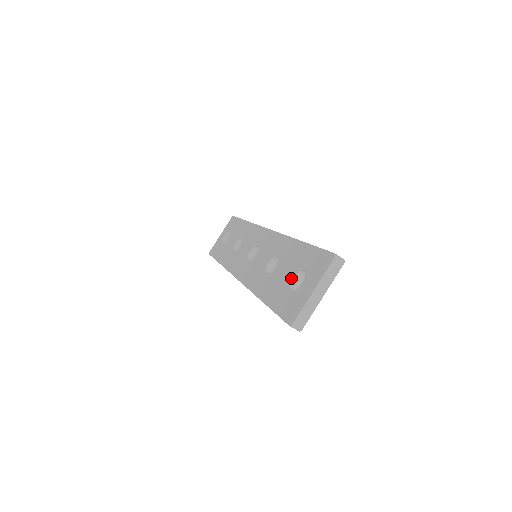
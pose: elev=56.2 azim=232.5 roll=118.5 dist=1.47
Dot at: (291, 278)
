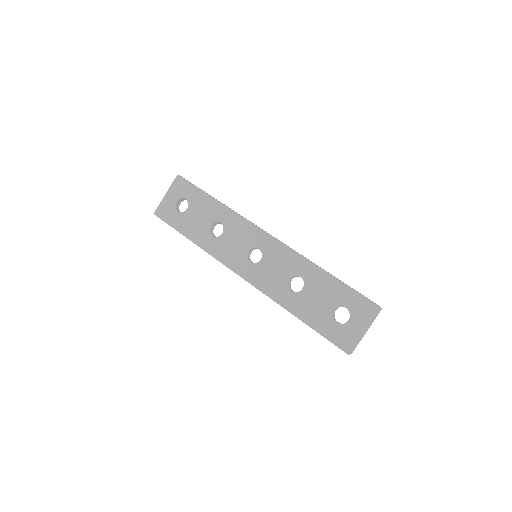
Dot at: (332, 310)
